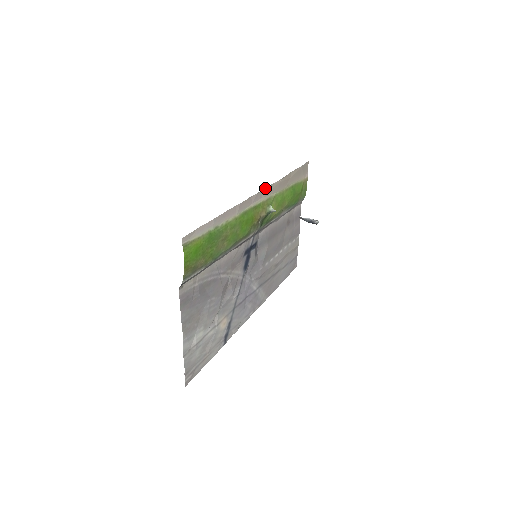
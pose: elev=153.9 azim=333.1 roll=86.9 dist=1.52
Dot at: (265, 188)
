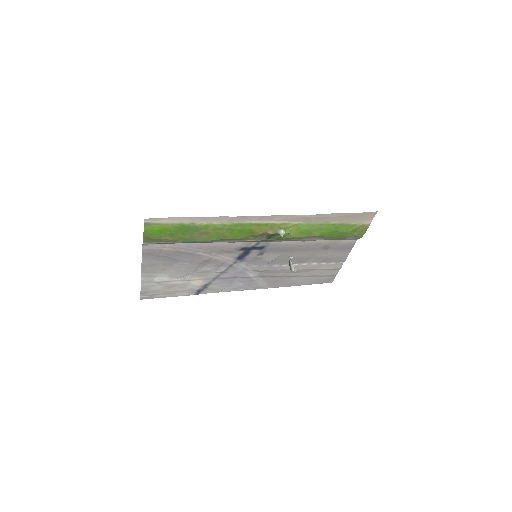
Dot at: (280, 215)
